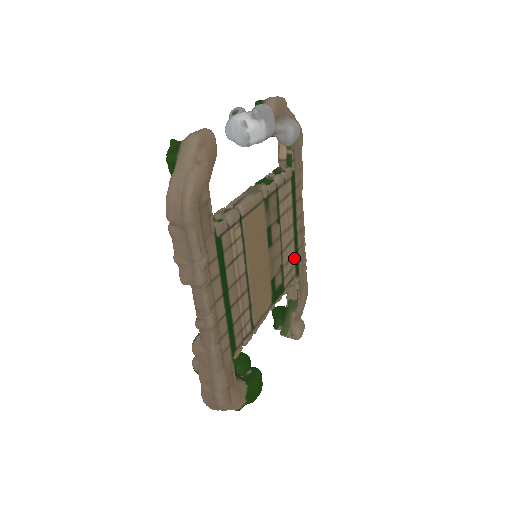
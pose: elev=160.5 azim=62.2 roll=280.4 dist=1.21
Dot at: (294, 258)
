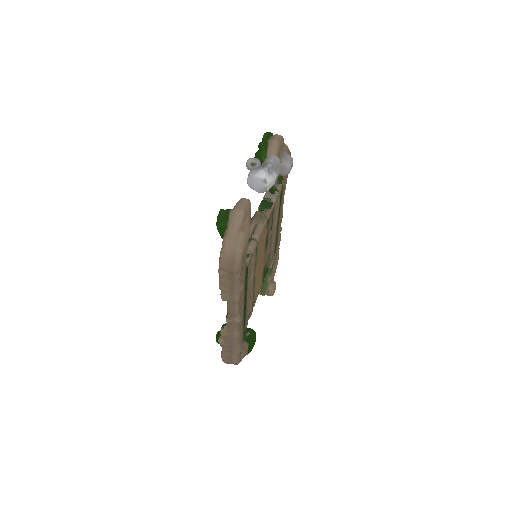
Dot at: (275, 243)
